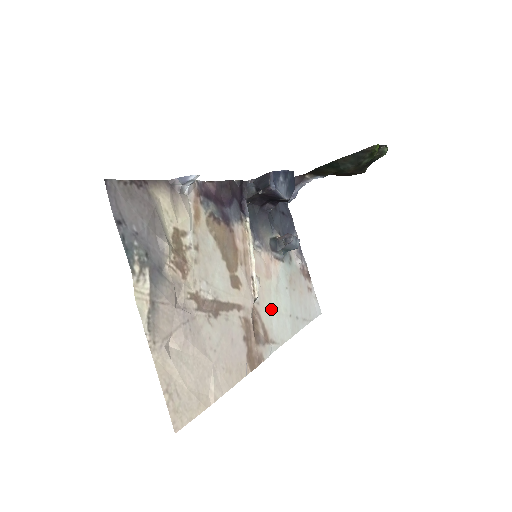
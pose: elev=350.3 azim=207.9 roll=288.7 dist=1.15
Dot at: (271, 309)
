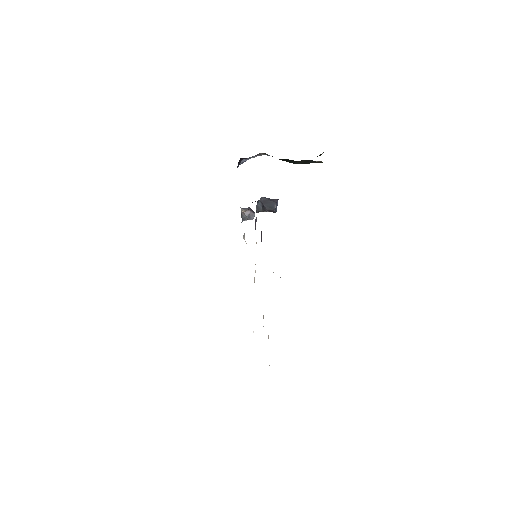
Dot at: occluded
